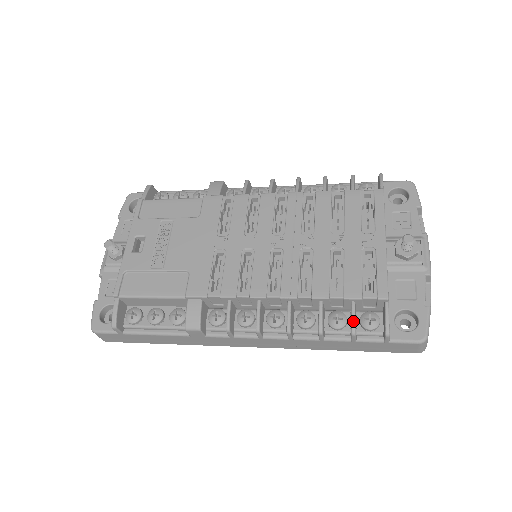
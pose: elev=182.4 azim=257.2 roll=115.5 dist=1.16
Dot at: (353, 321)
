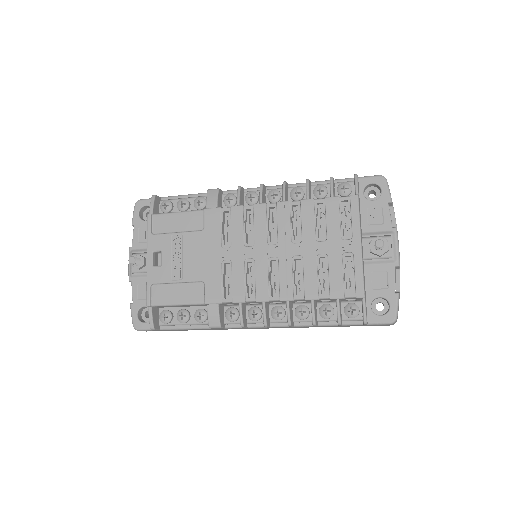
Dot at: (338, 315)
